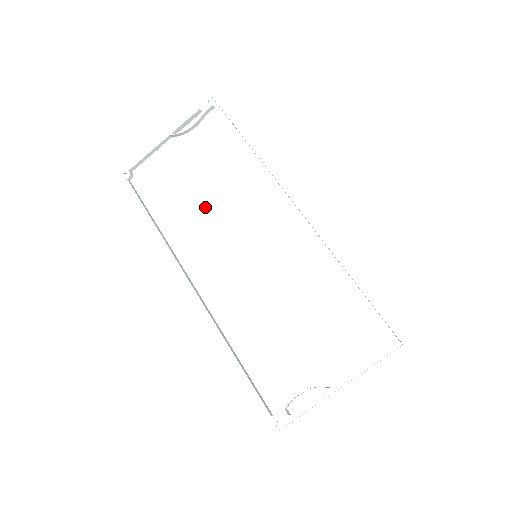
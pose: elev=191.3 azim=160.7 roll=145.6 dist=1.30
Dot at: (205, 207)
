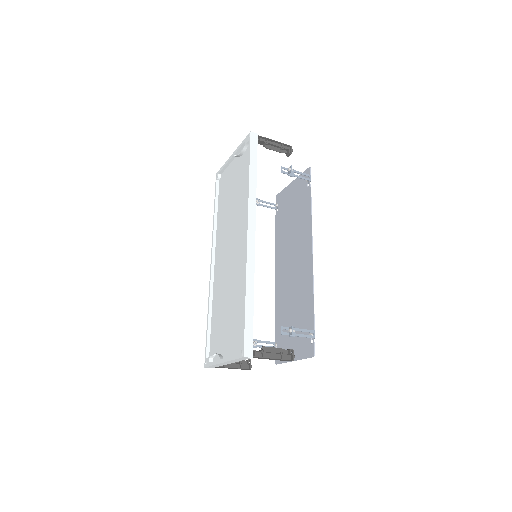
Dot at: (230, 214)
